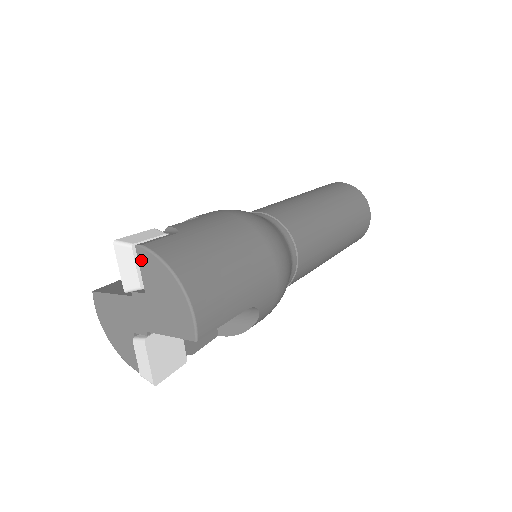
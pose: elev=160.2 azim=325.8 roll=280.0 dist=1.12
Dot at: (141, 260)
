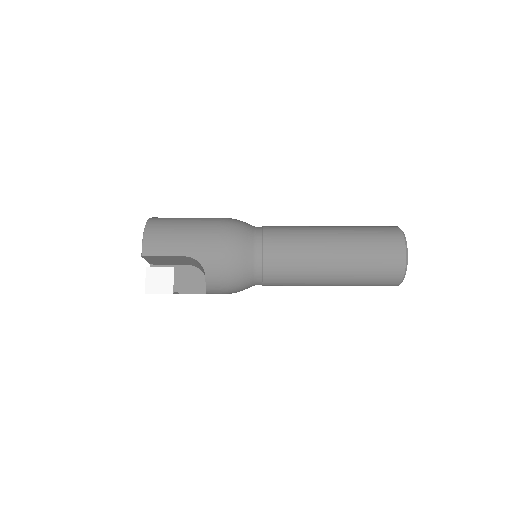
Dot at: occluded
